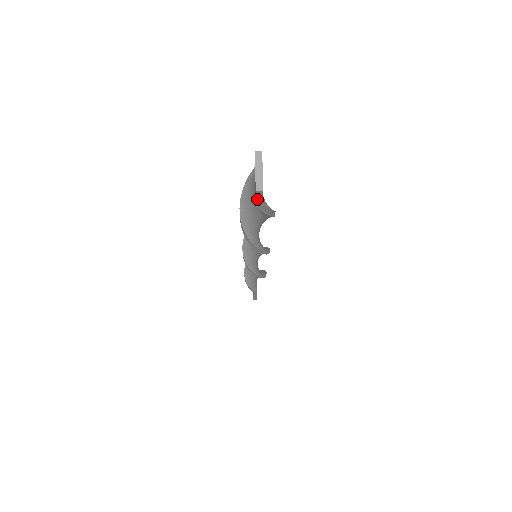
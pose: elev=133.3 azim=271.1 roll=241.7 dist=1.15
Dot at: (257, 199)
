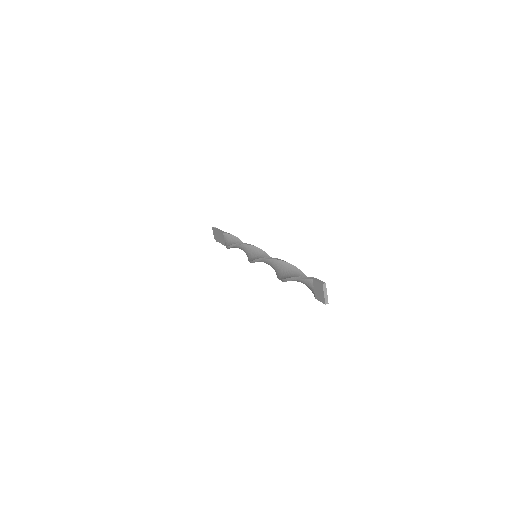
Dot at: (320, 301)
